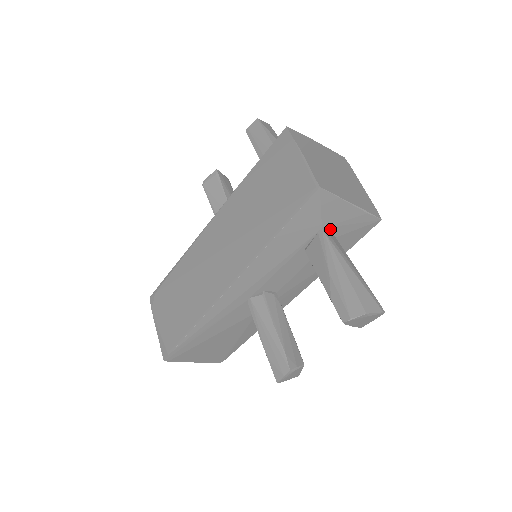
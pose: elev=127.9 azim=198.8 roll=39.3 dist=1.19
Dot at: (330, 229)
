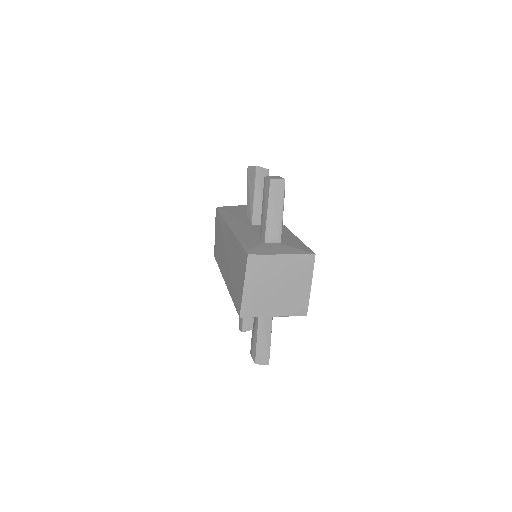
Dot at: occluded
